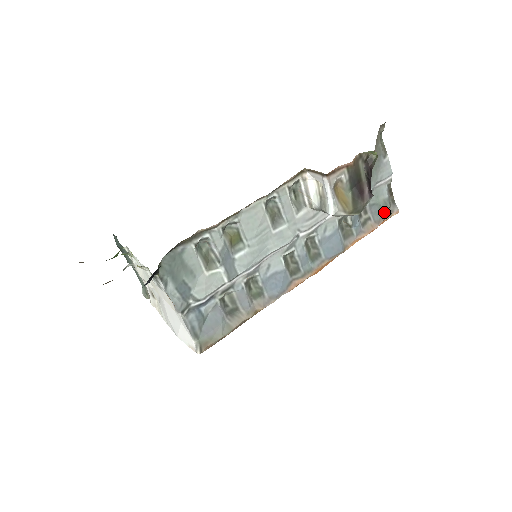
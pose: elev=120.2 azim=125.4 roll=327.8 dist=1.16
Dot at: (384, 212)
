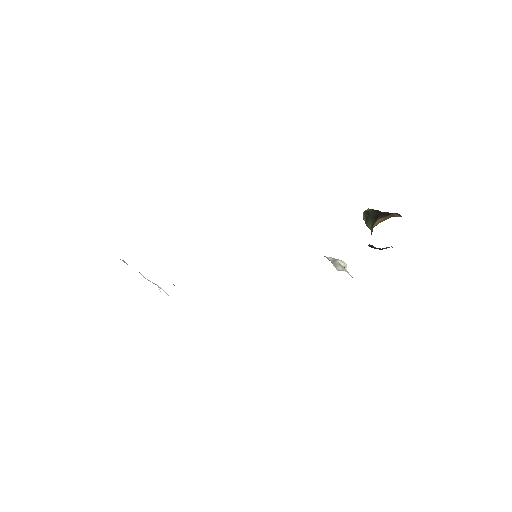
Dot at: occluded
